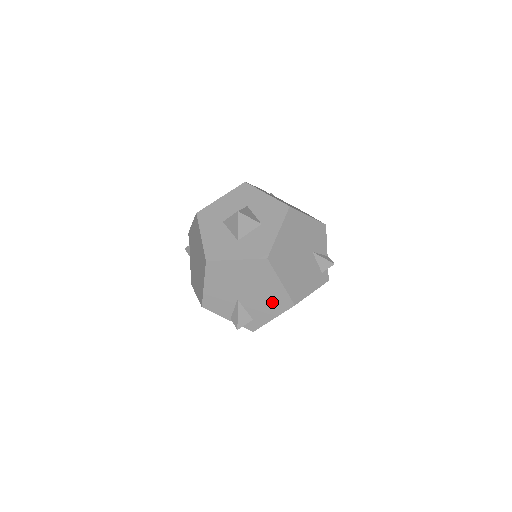
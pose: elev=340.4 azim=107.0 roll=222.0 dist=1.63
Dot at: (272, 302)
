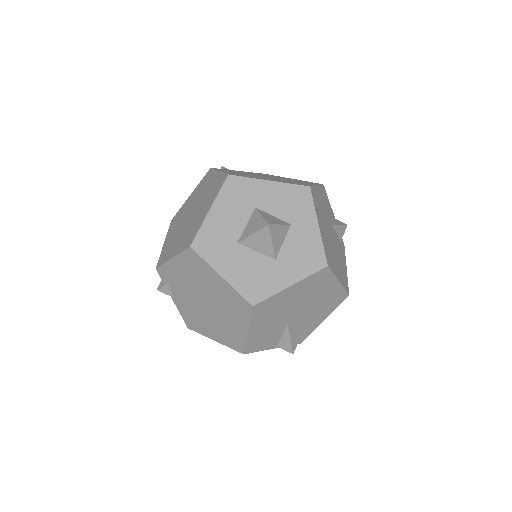
Dot at: (326, 305)
